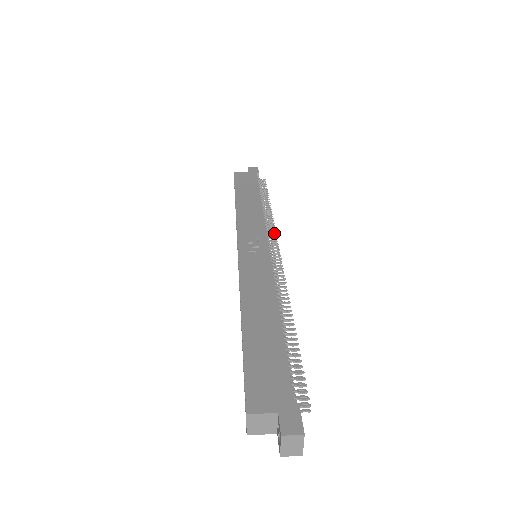
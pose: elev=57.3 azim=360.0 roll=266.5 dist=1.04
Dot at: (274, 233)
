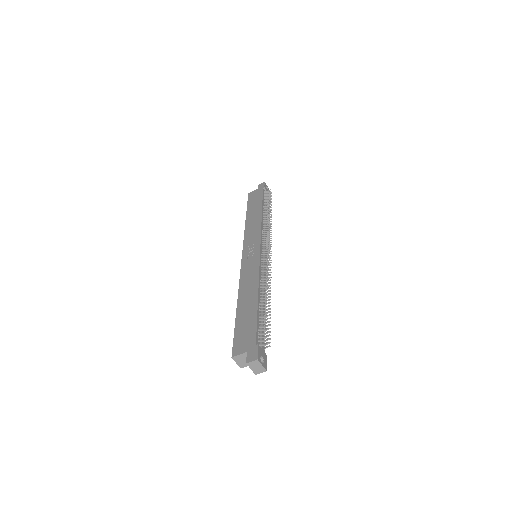
Dot at: (268, 234)
